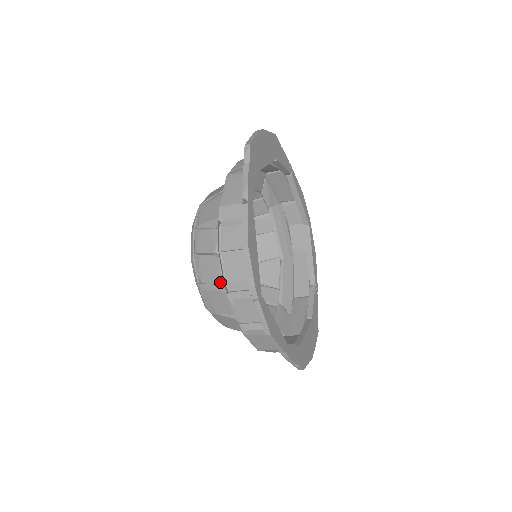
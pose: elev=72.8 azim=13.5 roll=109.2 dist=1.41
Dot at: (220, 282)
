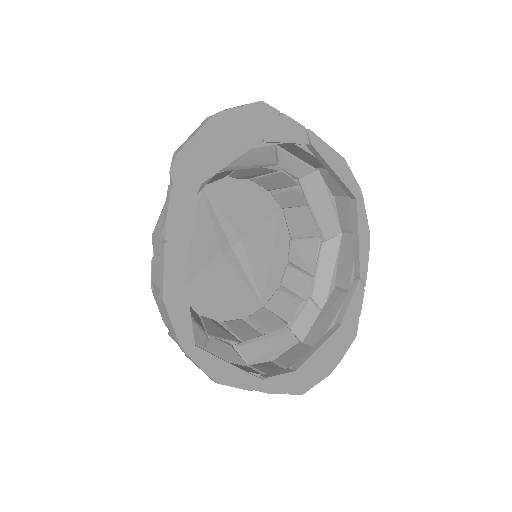
Dot at: occluded
